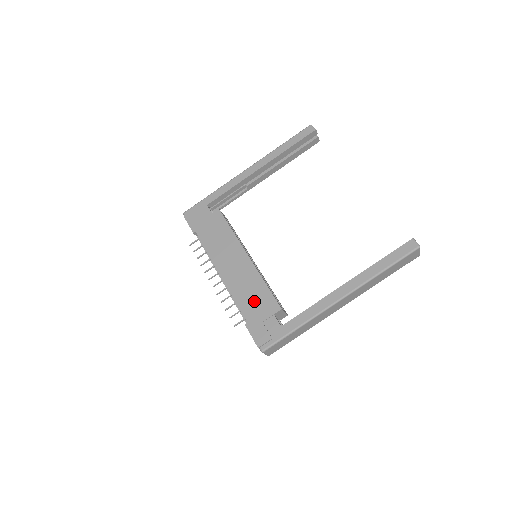
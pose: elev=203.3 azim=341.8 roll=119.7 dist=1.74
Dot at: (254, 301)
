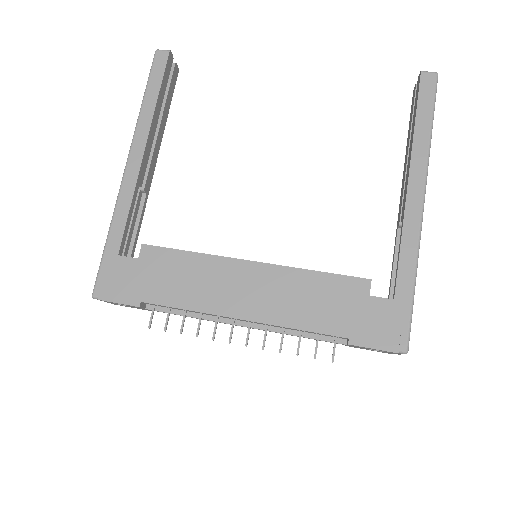
Dot at: (327, 305)
